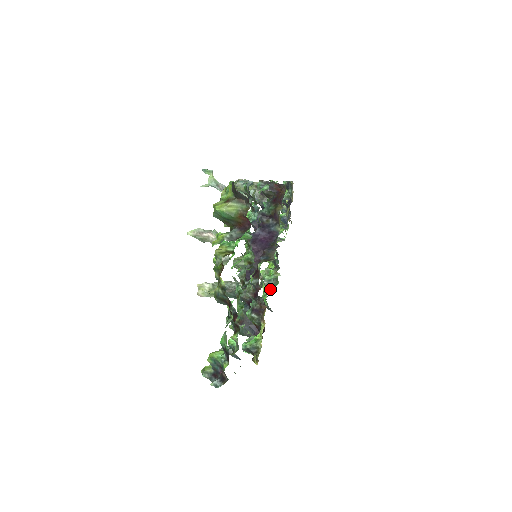
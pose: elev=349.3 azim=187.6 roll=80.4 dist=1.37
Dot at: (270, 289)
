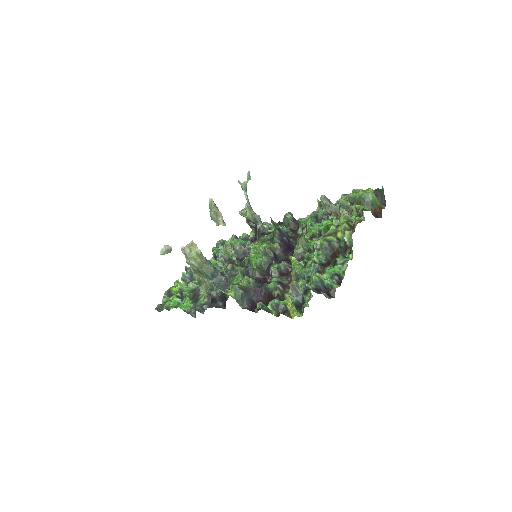
Dot at: occluded
